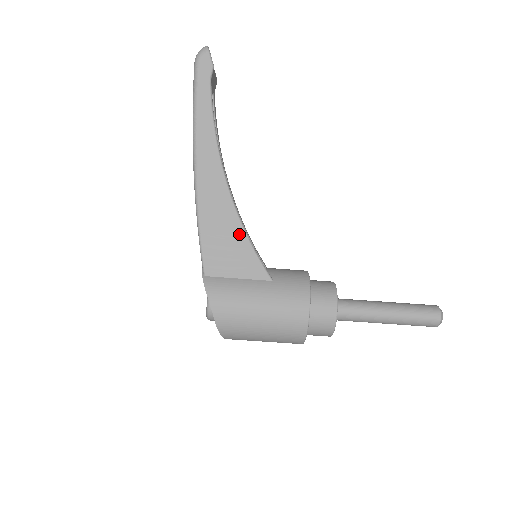
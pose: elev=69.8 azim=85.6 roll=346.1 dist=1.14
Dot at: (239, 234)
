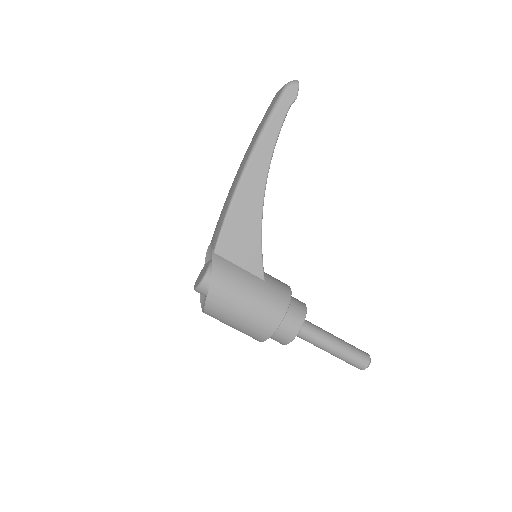
Dot at: (256, 232)
